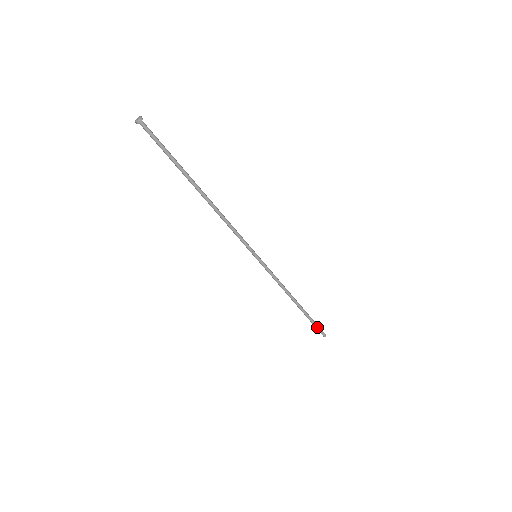
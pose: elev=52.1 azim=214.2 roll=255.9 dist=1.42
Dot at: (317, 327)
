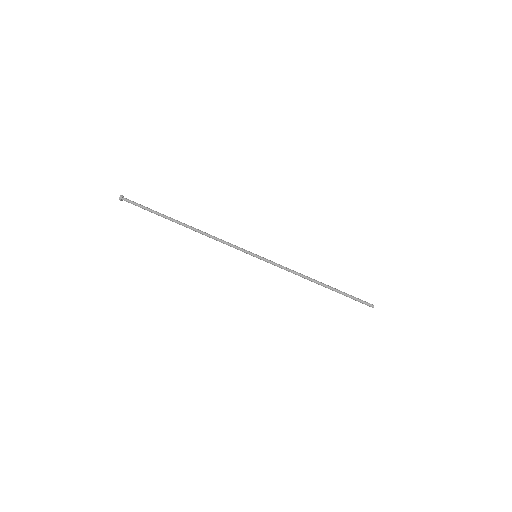
Dot at: (357, 300)
